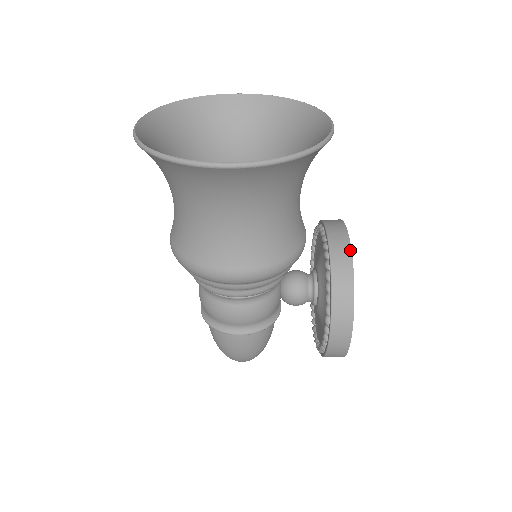
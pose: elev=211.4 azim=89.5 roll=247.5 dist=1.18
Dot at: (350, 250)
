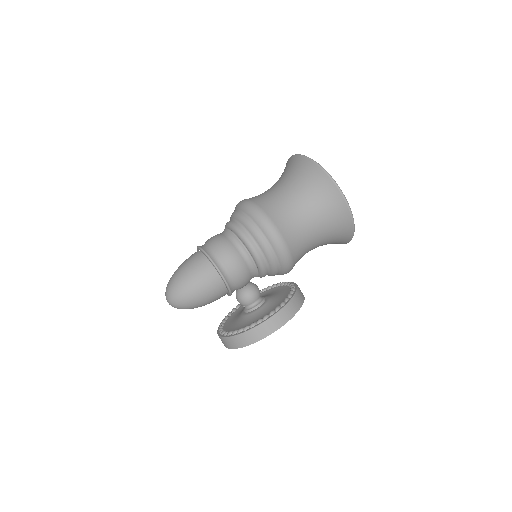
Dot at: occluded
